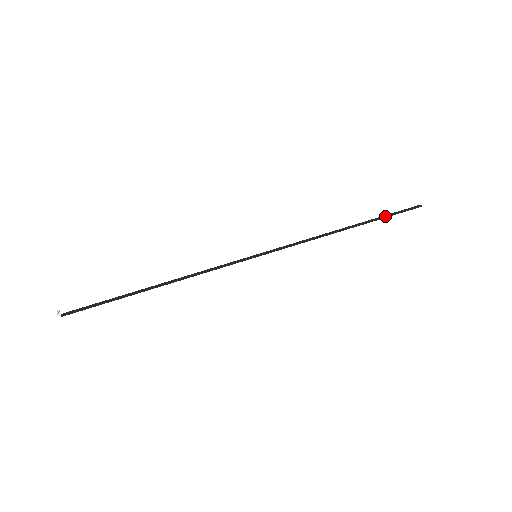
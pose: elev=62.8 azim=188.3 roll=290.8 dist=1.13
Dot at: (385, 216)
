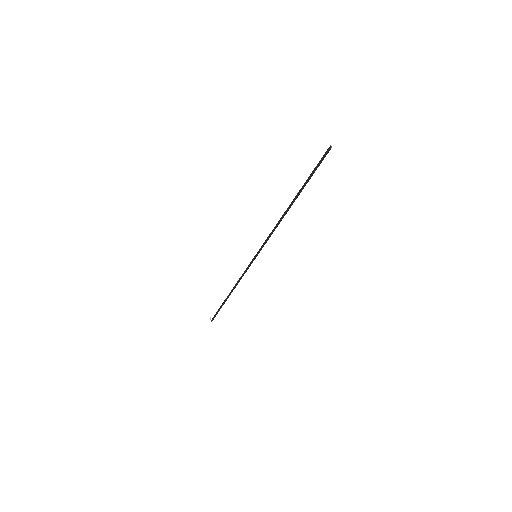
Dot at: (309, 178)
